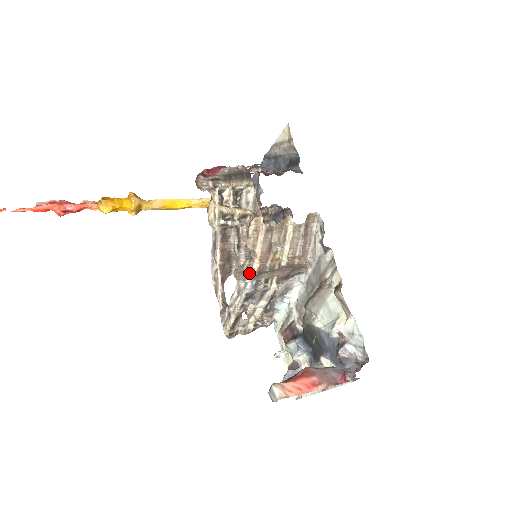
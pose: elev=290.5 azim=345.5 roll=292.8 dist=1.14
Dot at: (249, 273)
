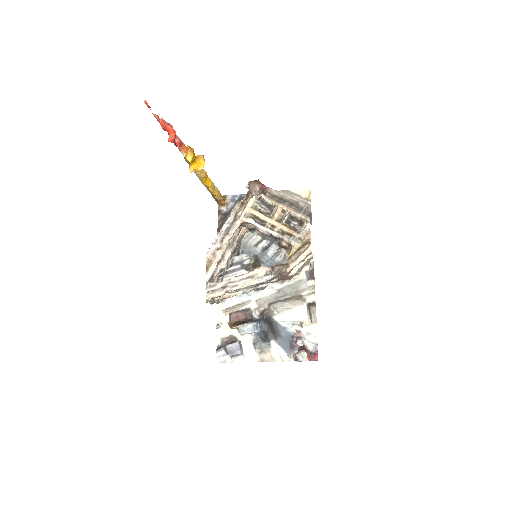
Dot at: (283, 272)
